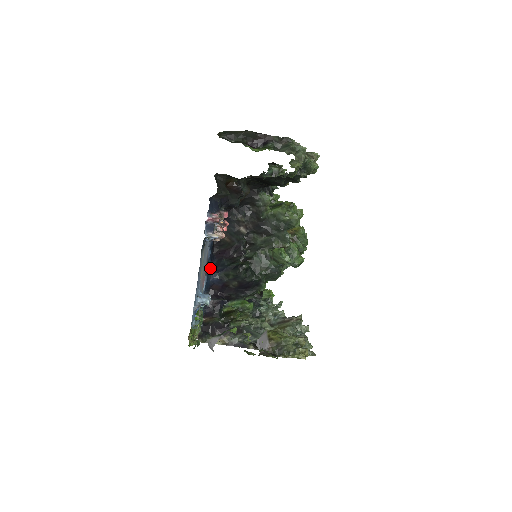
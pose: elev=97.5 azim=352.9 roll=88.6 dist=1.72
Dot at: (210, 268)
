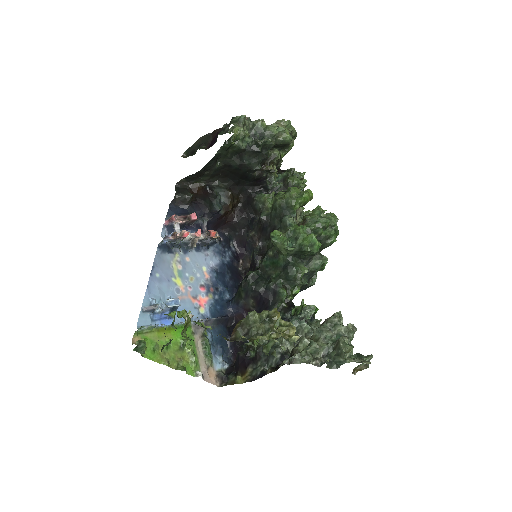
Dot at: occluded
